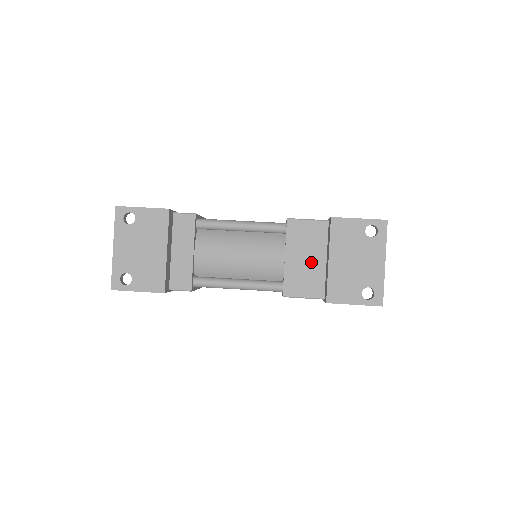
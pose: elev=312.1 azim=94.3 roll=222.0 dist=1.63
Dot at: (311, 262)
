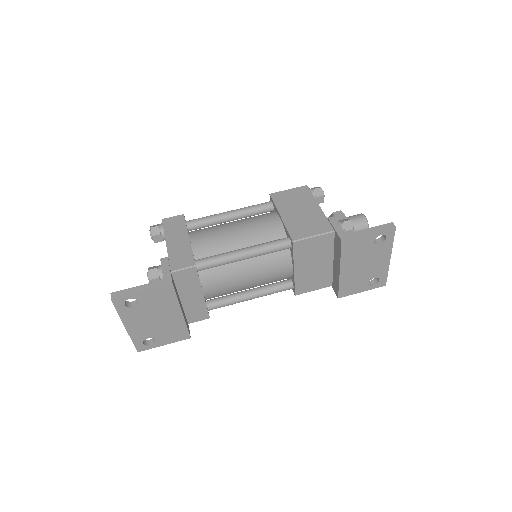
Dot at: (319, 266)
